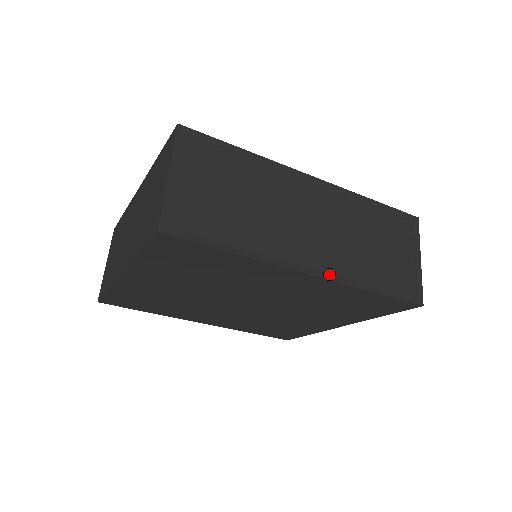
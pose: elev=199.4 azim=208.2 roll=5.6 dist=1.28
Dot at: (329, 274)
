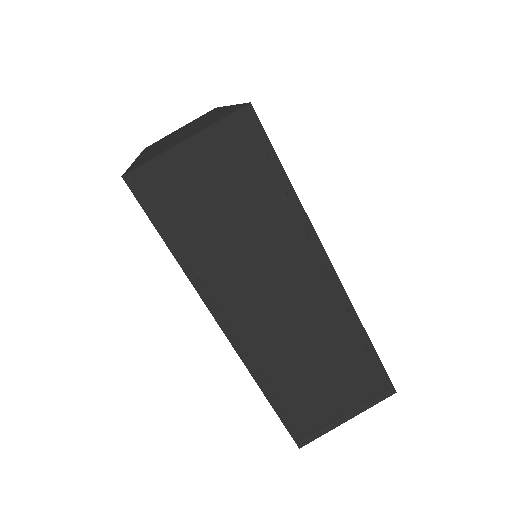
Dot at: (242, 347)
